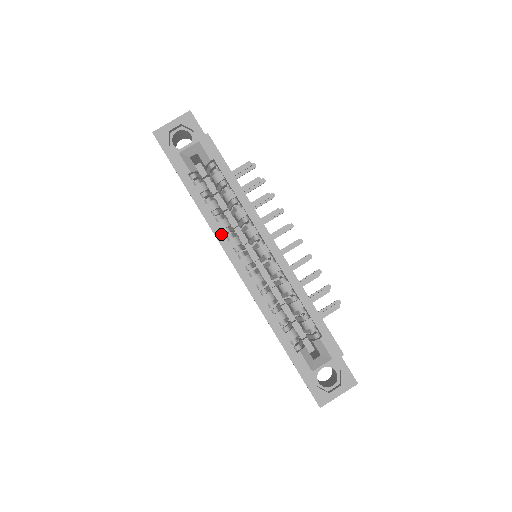
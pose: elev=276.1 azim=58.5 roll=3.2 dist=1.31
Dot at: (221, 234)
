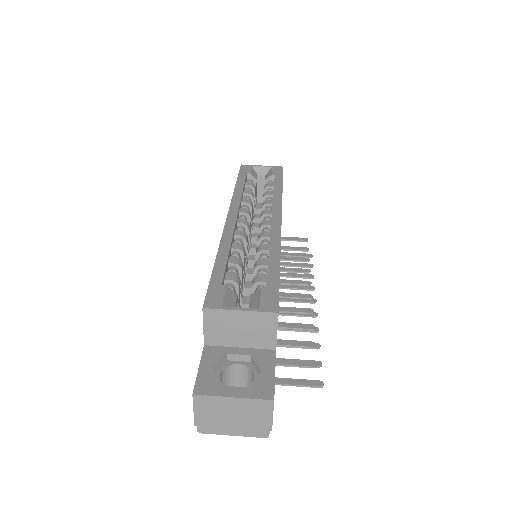
Dot at: (238, 199)
